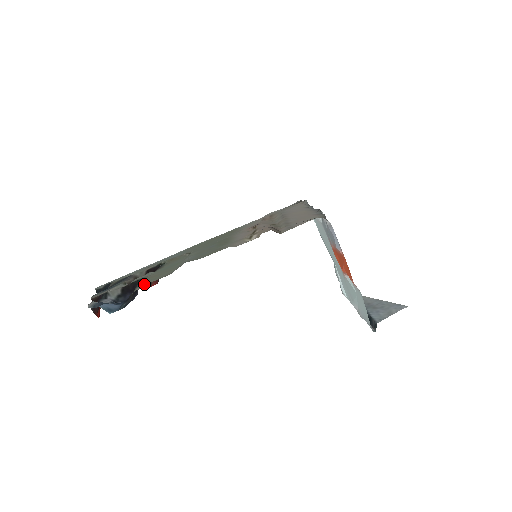
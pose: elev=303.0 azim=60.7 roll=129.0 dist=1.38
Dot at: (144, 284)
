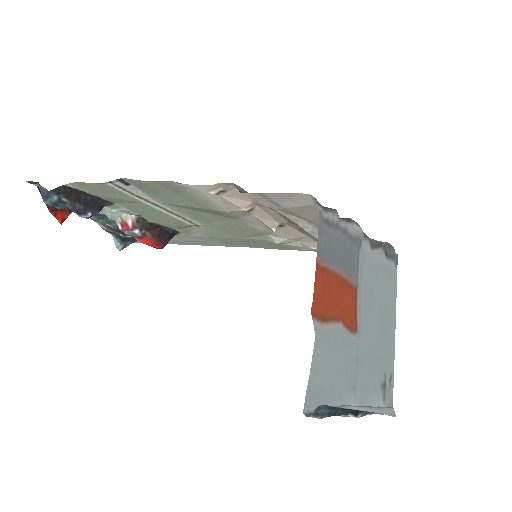
Dot at: (80, 184)
